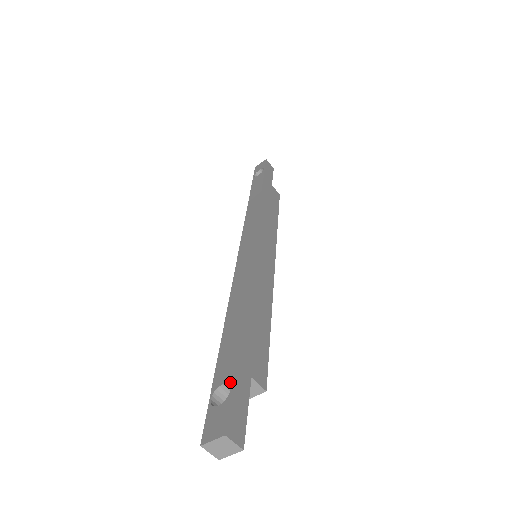
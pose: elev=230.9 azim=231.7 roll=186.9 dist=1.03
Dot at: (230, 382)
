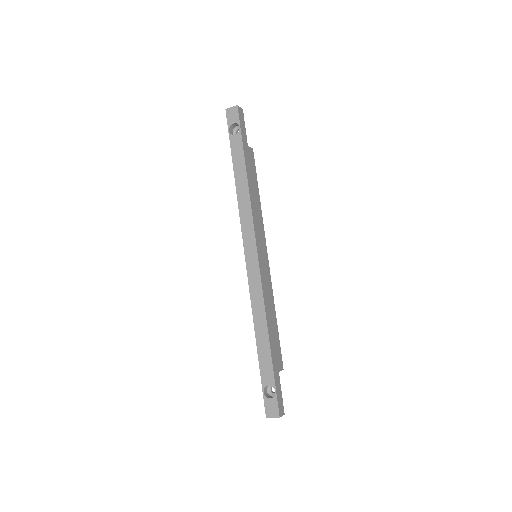
Dot at: (274, 386)
